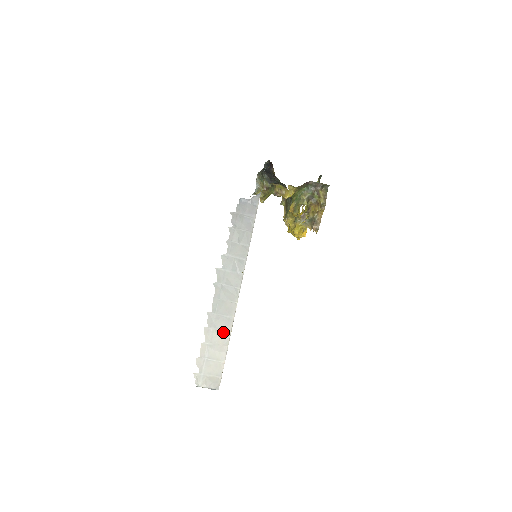
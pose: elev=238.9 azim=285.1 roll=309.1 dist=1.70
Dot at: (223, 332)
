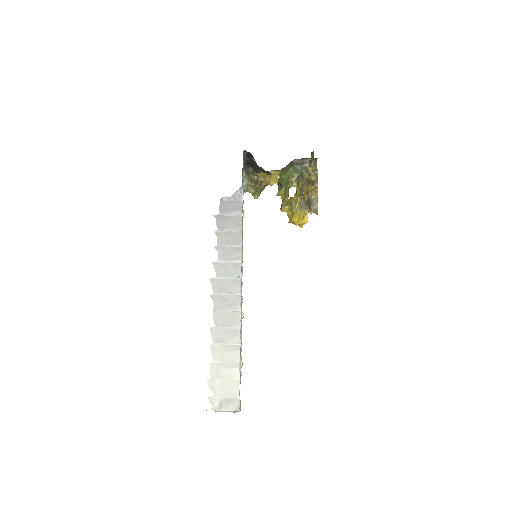
Dot at: (231, 346)
